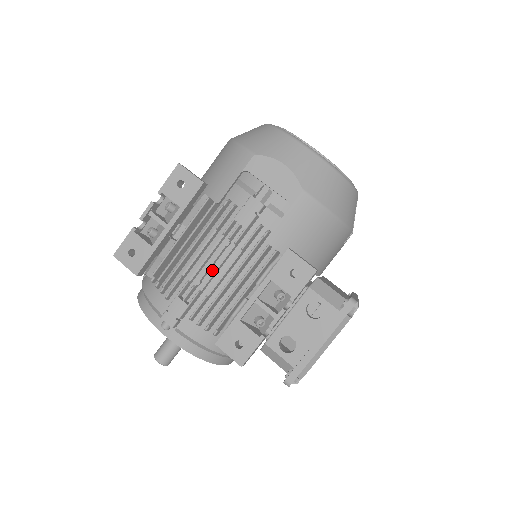
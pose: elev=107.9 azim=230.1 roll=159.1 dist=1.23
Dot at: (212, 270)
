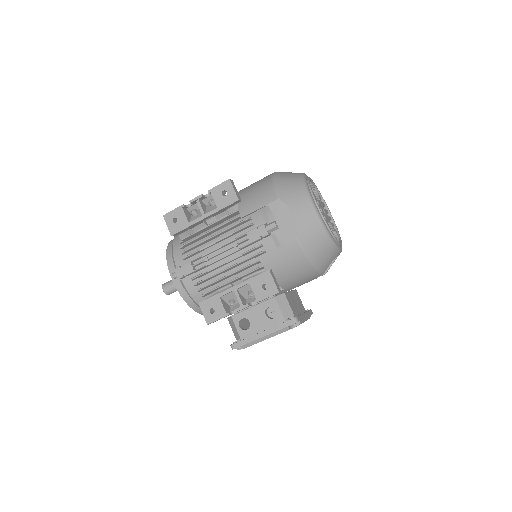
Dot at: (219, 256)
